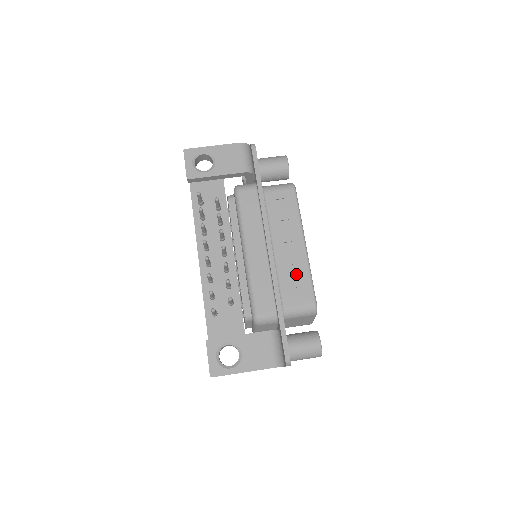
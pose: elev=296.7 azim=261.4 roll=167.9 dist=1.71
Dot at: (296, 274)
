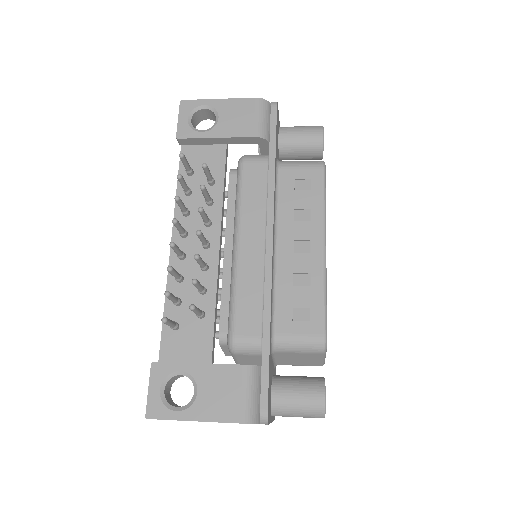
Dot at: (303, 288)
